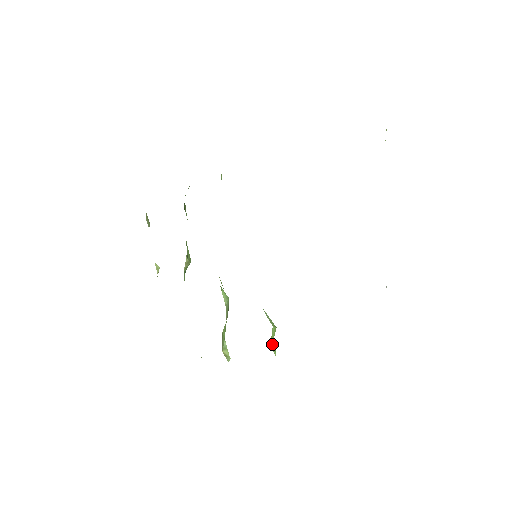
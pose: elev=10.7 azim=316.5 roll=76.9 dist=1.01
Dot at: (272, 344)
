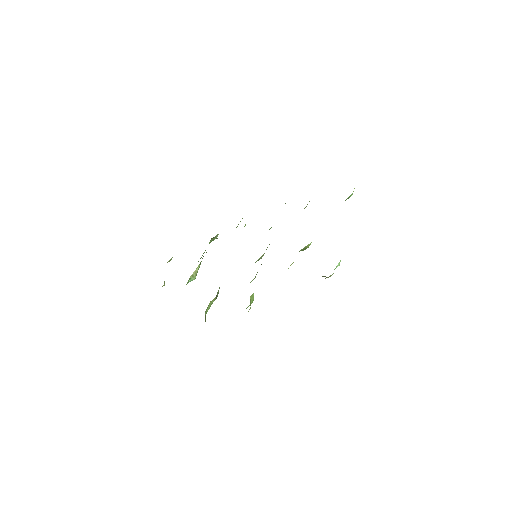
Dot at: (250, 301)
